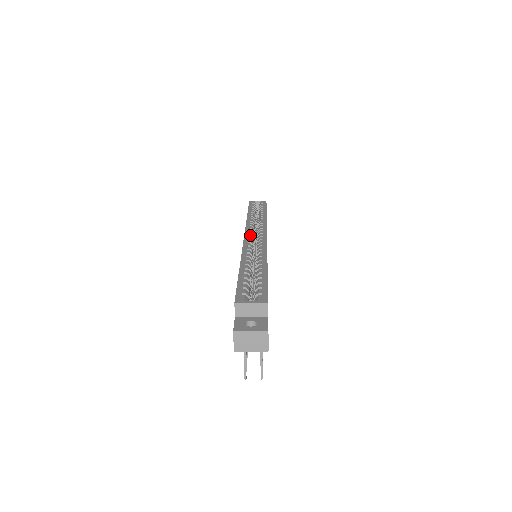
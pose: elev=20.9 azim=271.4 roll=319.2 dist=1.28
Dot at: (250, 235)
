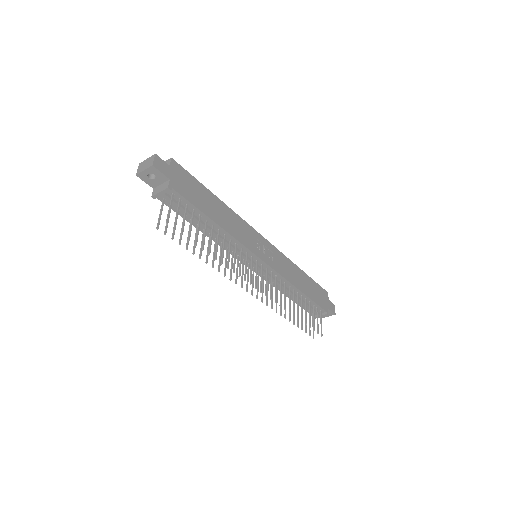
Dot at: occluded
